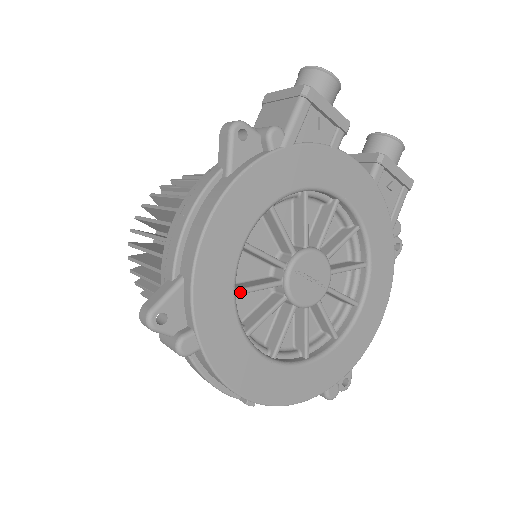
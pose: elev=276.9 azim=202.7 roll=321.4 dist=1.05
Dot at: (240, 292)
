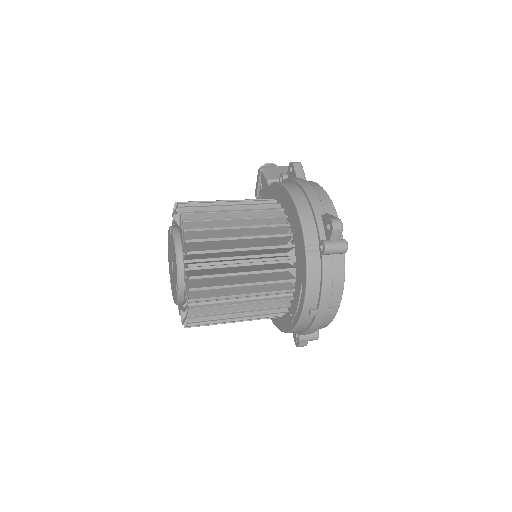
Dot at: occluded
